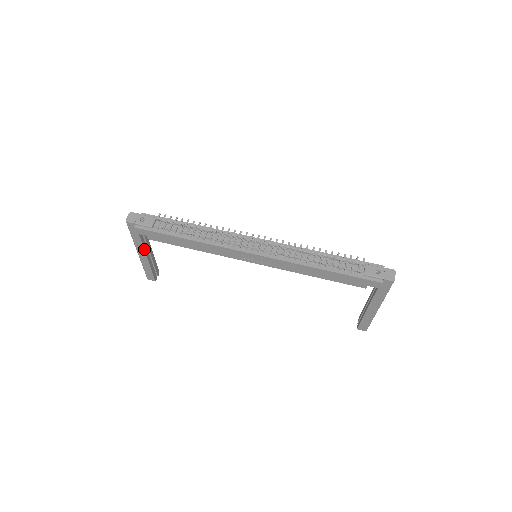
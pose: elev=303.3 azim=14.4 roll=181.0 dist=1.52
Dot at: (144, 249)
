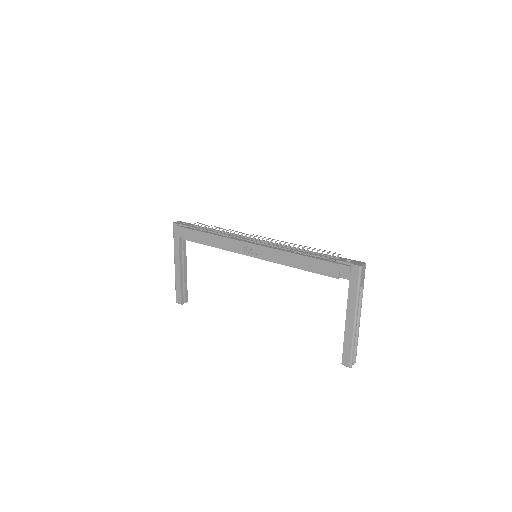
Dot at: (179, 257)
